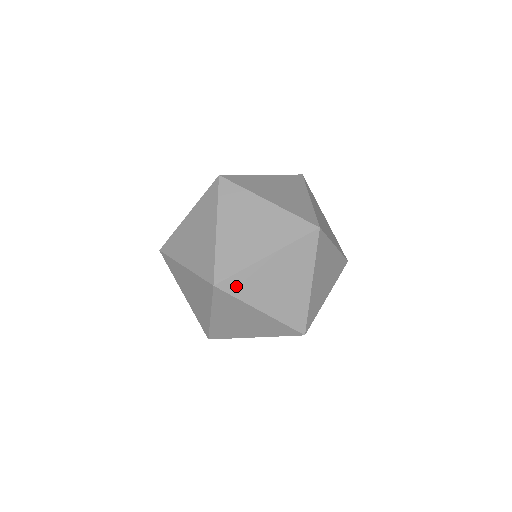
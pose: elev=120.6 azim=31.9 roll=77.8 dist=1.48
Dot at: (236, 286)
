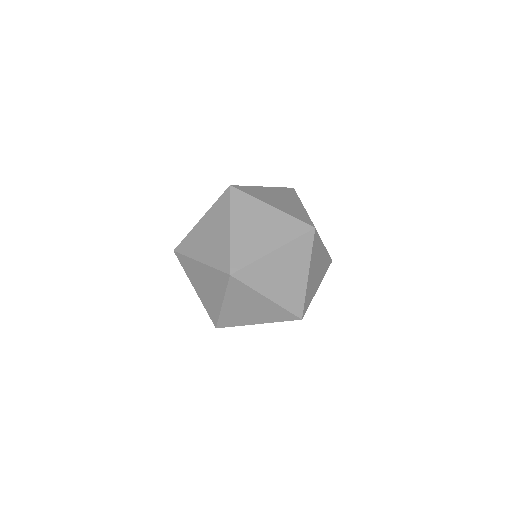
Dot at: (236, 287)
